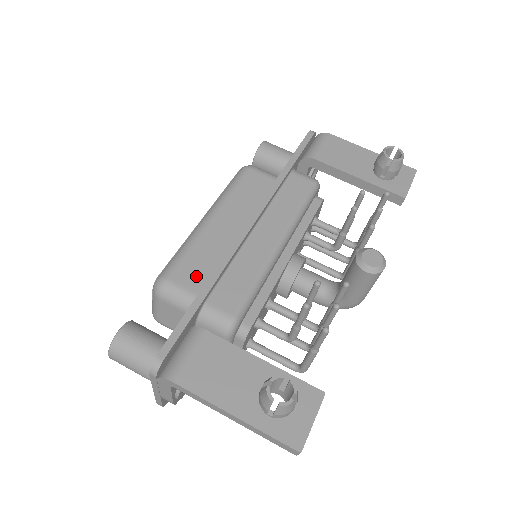
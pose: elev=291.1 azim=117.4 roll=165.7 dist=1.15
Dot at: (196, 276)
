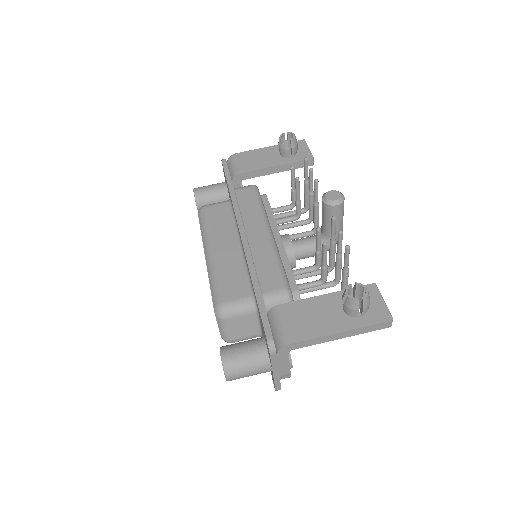
Dot at: (238, 288)
